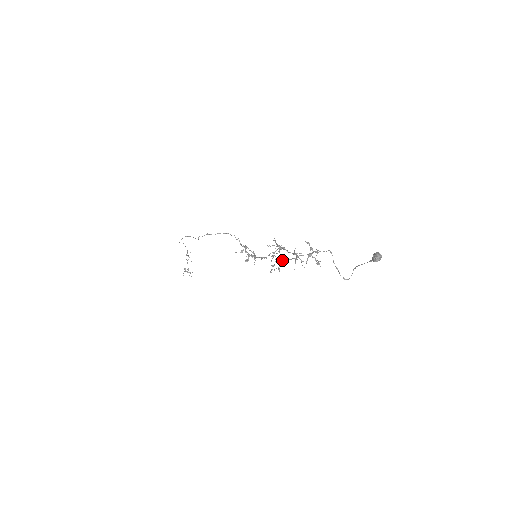
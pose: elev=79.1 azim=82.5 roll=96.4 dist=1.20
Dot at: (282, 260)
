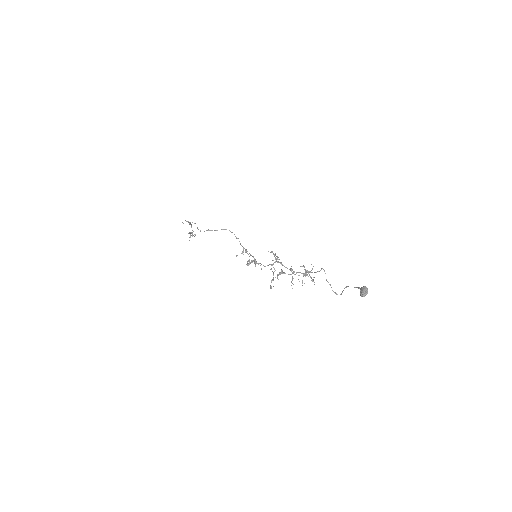
Dot at: (280, 272)
